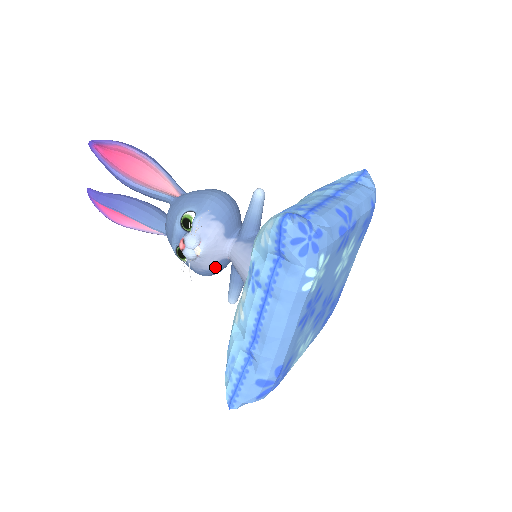
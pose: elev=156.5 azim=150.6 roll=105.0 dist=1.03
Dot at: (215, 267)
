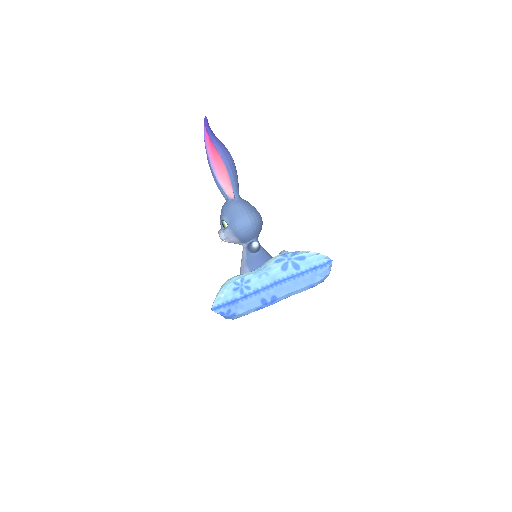
Dot at: occluded
